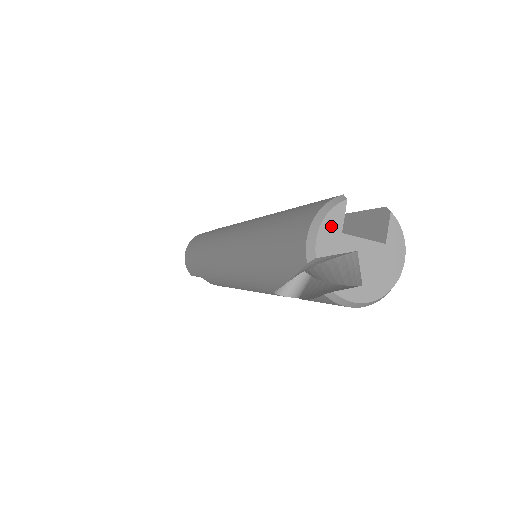
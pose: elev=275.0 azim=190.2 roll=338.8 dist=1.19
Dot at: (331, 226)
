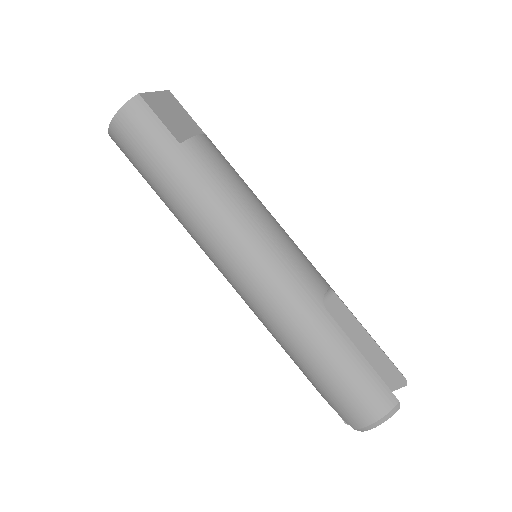
Dot at: occluded
